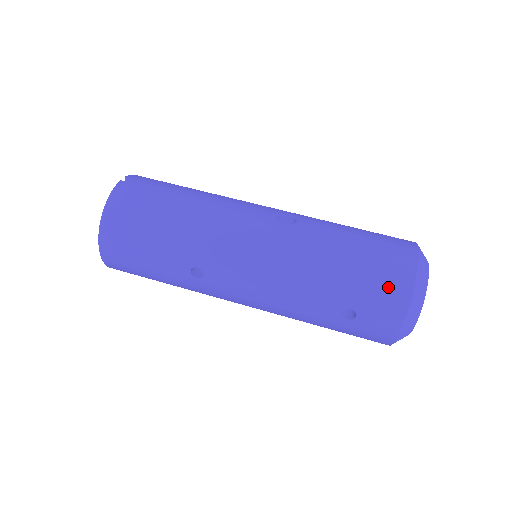
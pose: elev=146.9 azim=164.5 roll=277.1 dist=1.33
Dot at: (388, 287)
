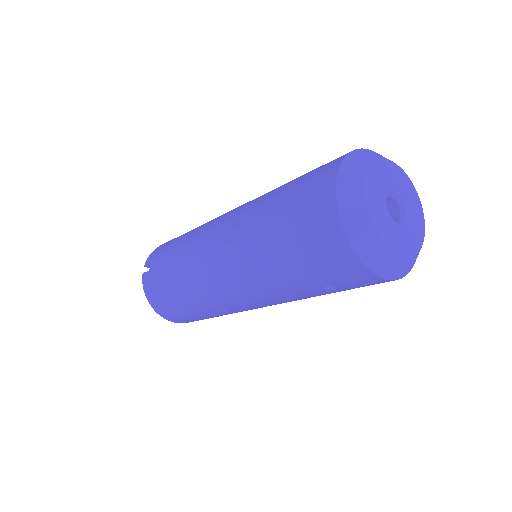
Dot at: (329, 256)
